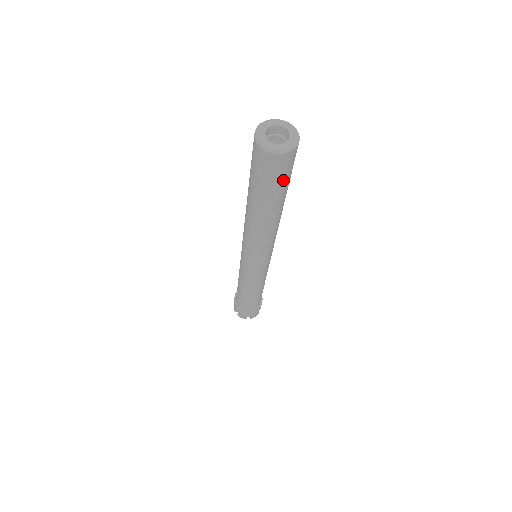
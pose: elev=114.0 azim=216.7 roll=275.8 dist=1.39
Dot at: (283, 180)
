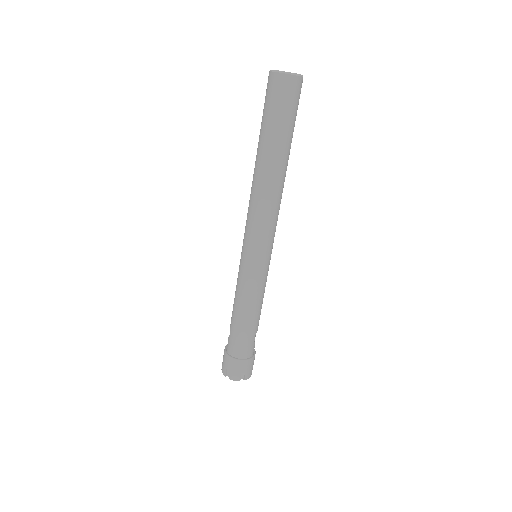
Dot at: (278, 111)
